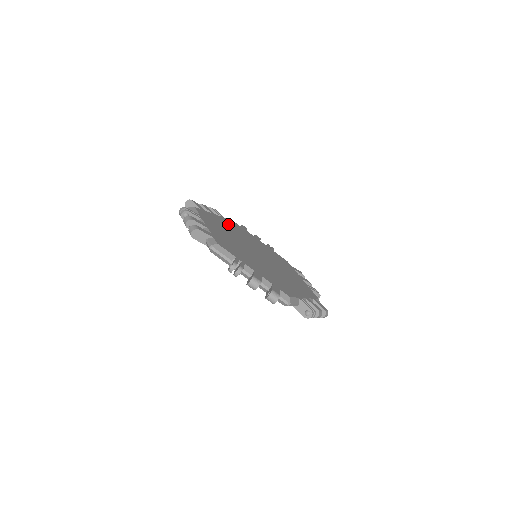
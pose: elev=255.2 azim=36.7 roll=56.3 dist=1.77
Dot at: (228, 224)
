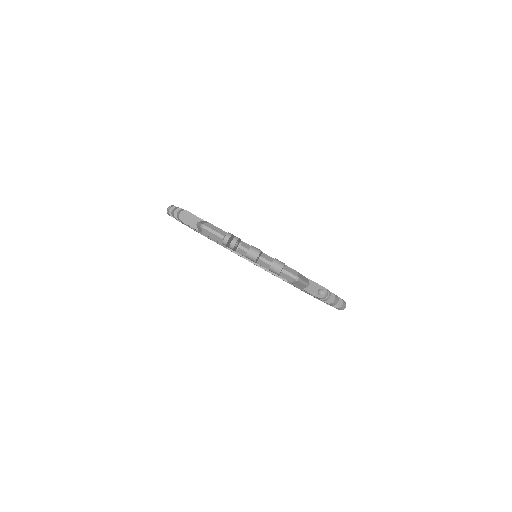
Dot at: occluded
